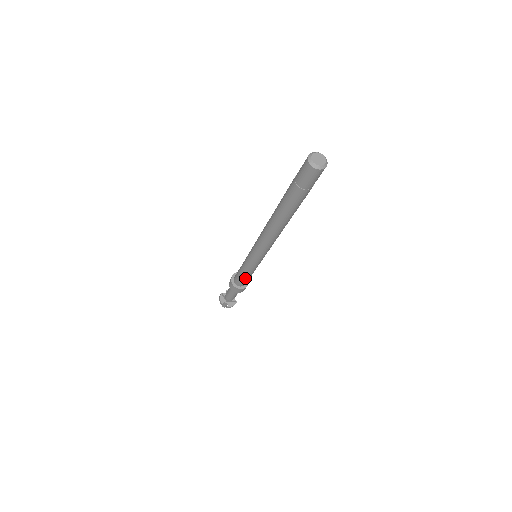
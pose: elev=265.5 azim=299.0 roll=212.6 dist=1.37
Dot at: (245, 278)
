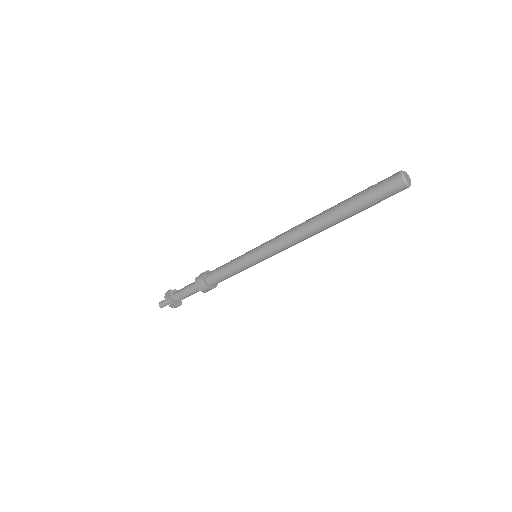
Dot at: (225, 276)
